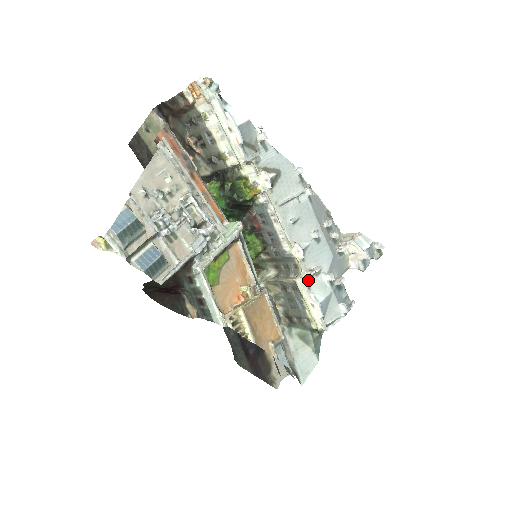
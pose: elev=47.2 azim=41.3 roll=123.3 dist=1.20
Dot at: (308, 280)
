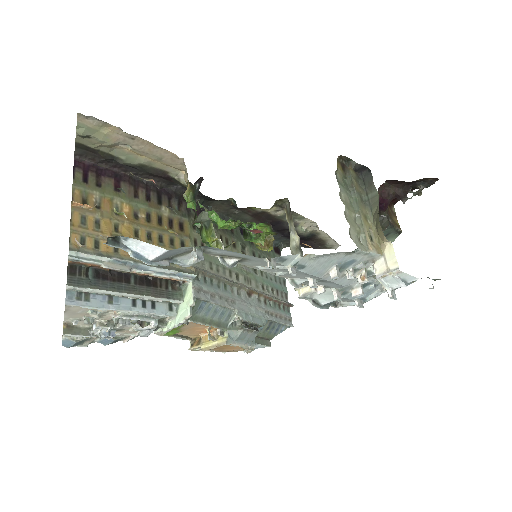
Dot at: occluded
